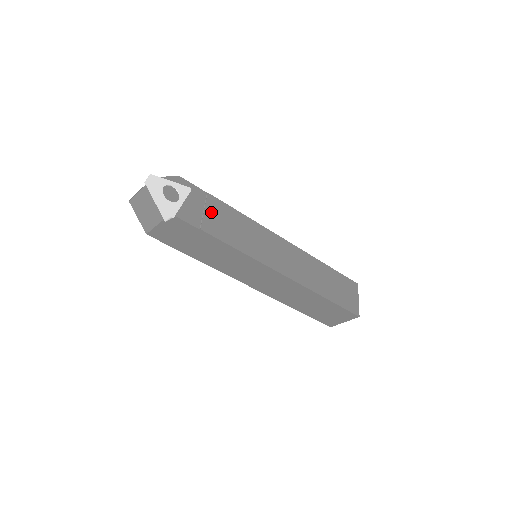
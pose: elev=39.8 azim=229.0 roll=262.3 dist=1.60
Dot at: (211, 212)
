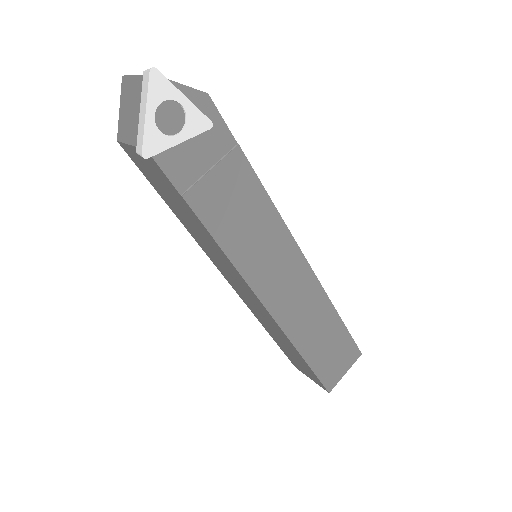
Dot at: (221, 177)
